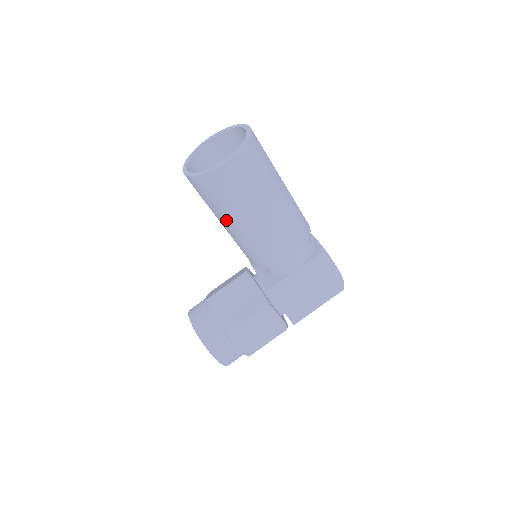
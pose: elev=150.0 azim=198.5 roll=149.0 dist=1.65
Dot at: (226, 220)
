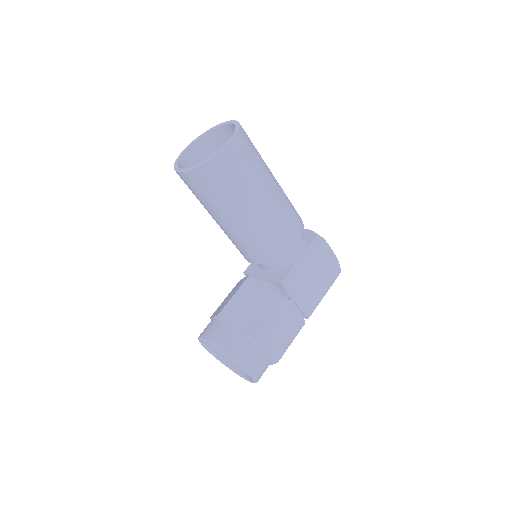
Dot at: (231, 212)
